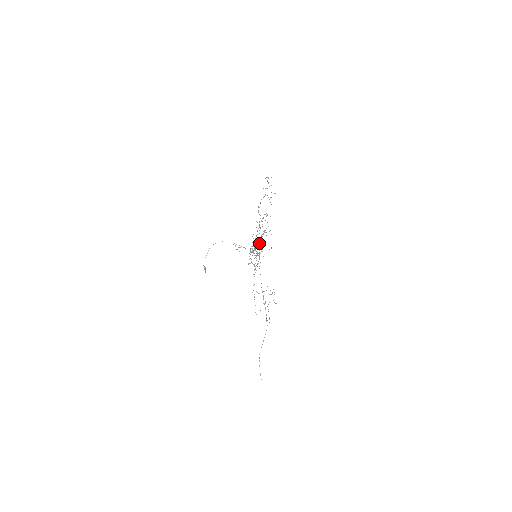
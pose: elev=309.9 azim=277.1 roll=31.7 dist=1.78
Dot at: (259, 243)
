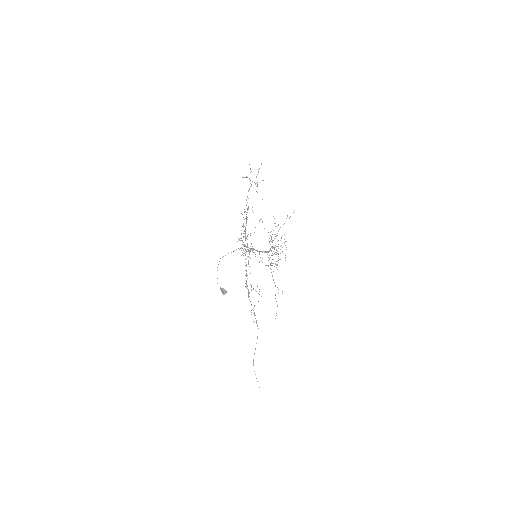
Dot at: (270, 240)
